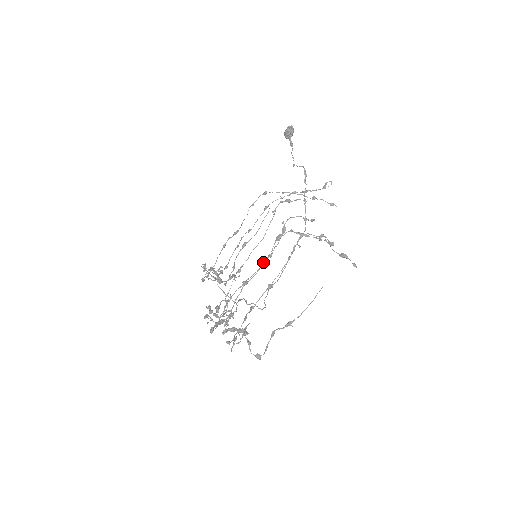
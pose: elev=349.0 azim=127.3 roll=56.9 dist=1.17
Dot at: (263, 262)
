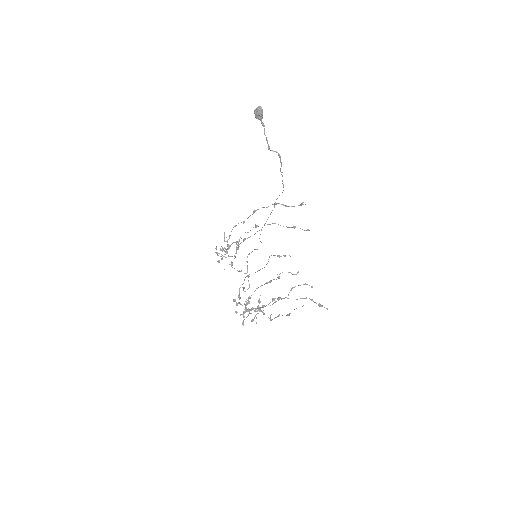
Dot at: (266, 283)
